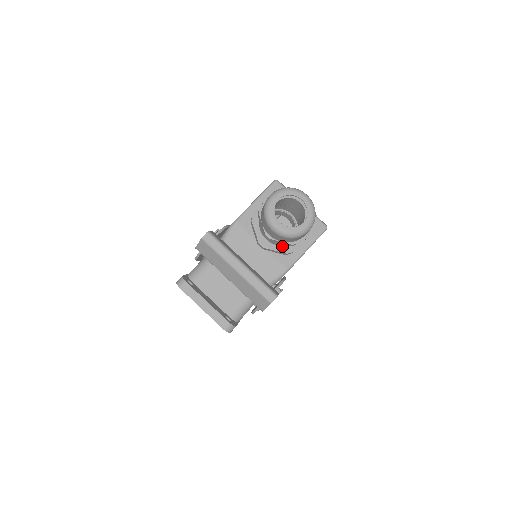
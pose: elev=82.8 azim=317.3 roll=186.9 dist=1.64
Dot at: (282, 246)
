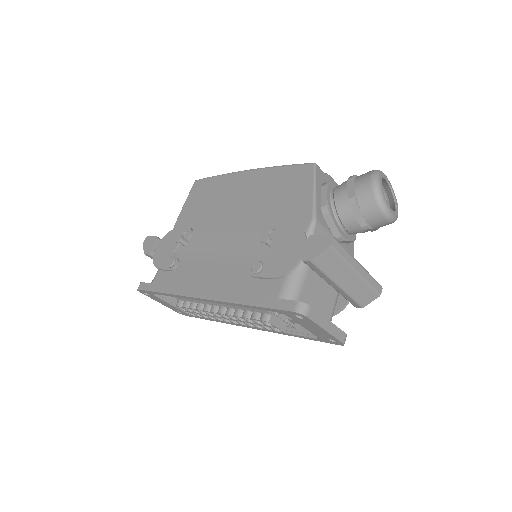
Dot at: (351, 234)
